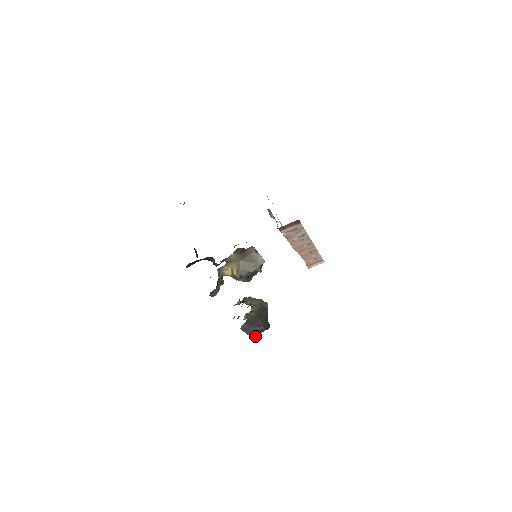
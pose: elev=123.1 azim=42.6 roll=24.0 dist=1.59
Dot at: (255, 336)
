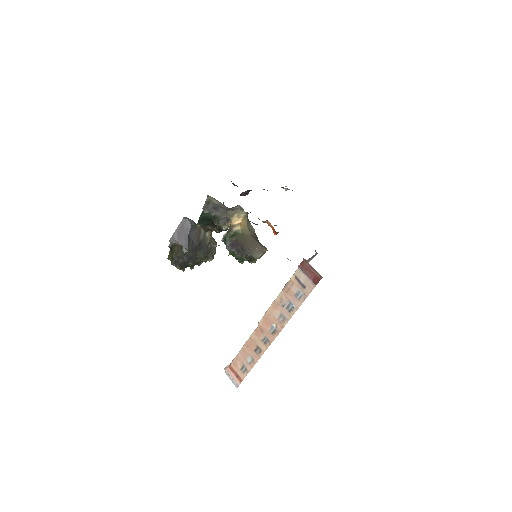
Dot at: (173, 242)
